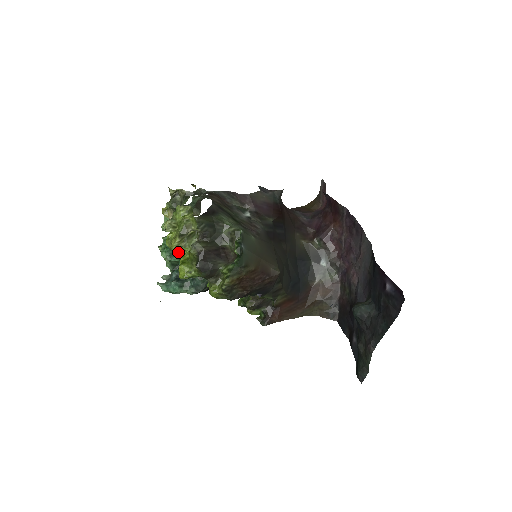
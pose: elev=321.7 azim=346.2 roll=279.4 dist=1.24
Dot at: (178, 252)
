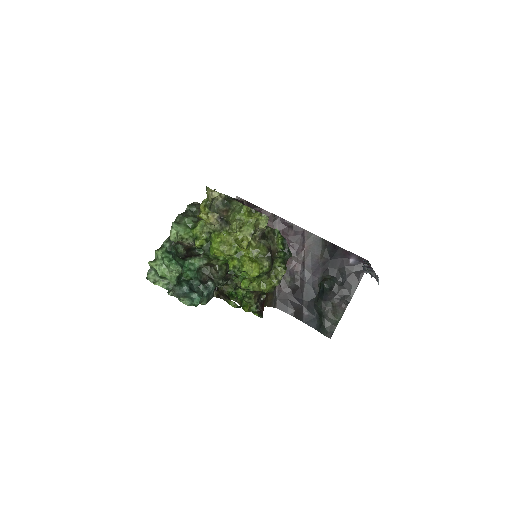
Dot at: (234, 254)
